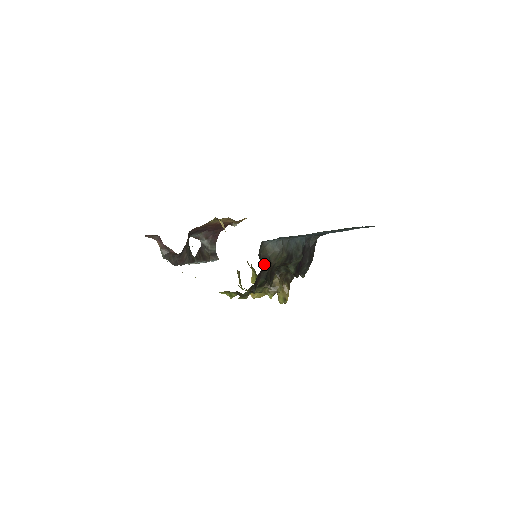
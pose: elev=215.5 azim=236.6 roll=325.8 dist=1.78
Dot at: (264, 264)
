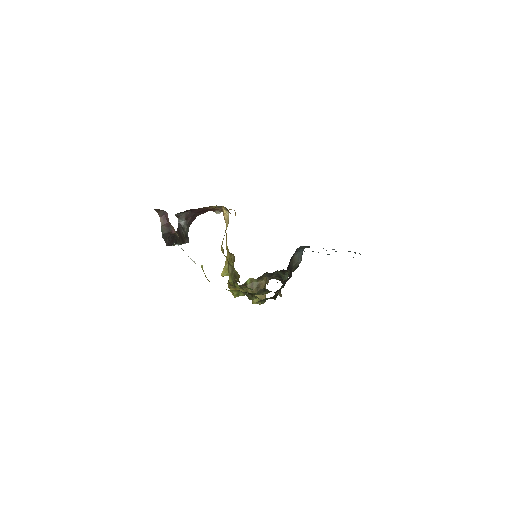
Dot at: (290, 273)
